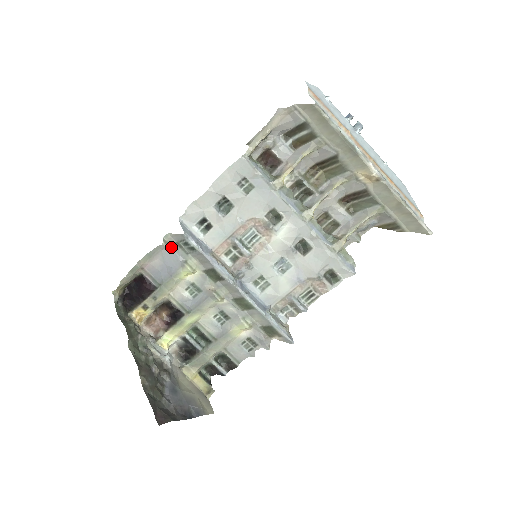
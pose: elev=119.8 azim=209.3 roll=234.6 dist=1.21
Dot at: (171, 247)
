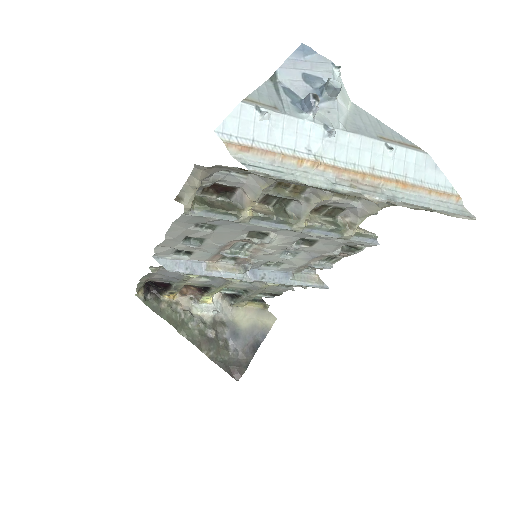
Dot at: (162, 269)
